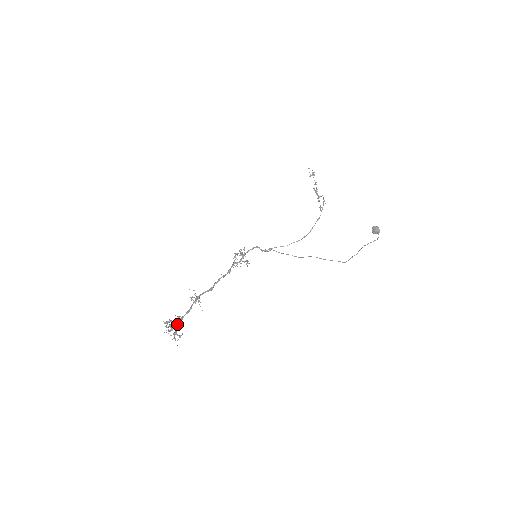
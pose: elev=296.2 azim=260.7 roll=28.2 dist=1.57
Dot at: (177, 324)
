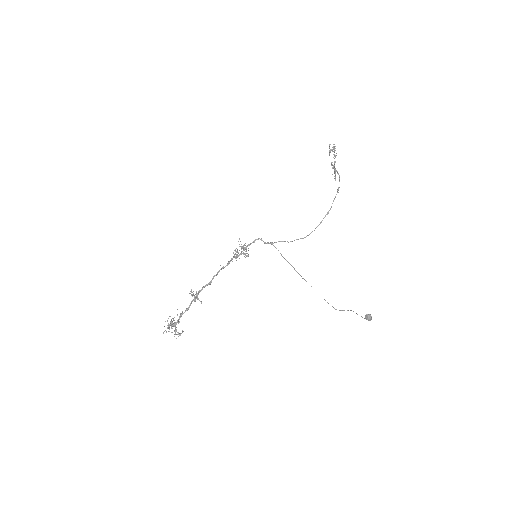
Dot at: (177, 322)
